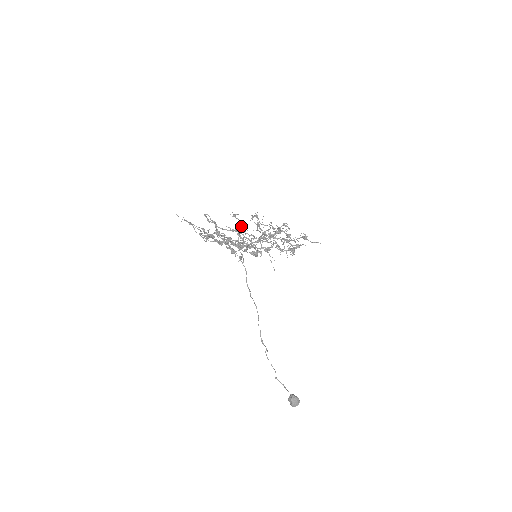
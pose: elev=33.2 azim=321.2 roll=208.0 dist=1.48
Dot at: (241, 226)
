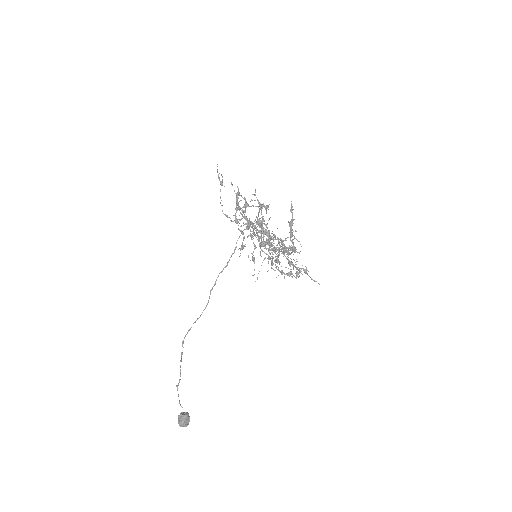
Dot at: occluded
